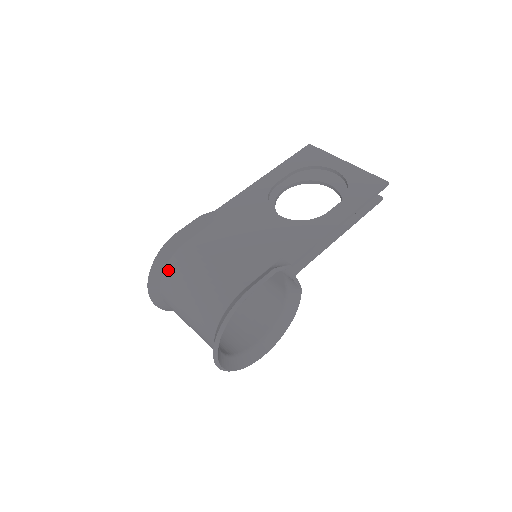
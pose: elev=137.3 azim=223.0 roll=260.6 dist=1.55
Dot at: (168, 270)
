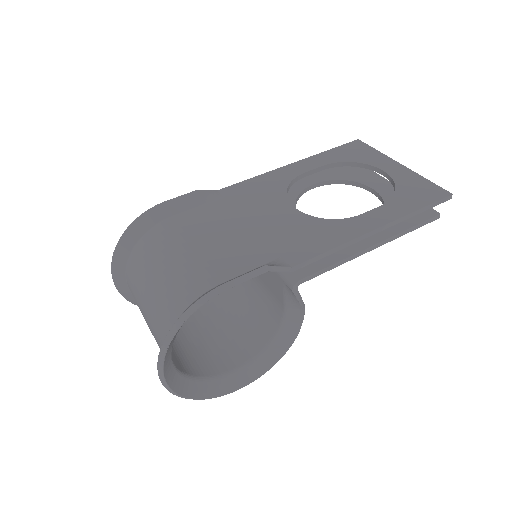
Dot at: (138, 247)
